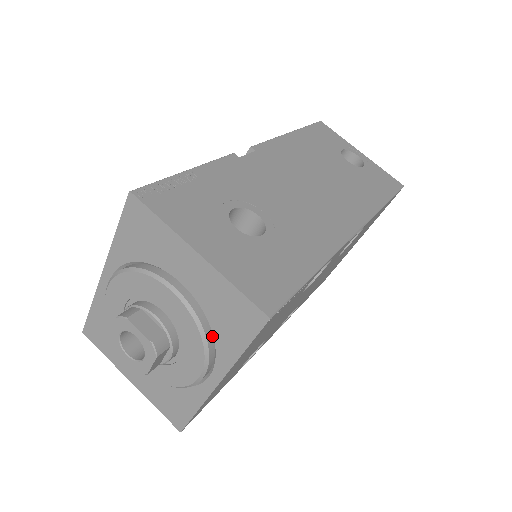
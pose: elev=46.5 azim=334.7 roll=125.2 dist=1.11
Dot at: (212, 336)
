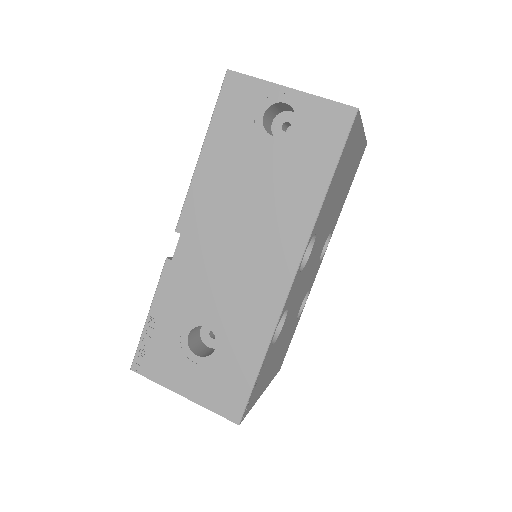
Dot at: occluded
